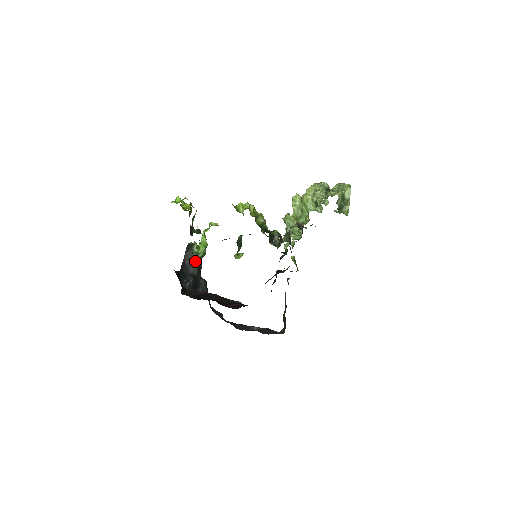
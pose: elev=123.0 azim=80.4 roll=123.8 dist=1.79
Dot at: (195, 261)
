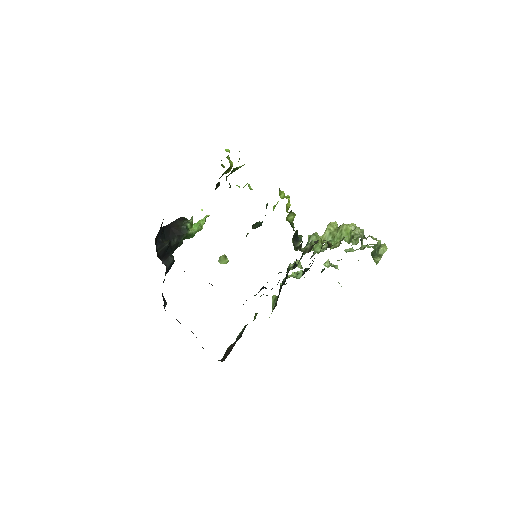
Dot at: (180, 233)
